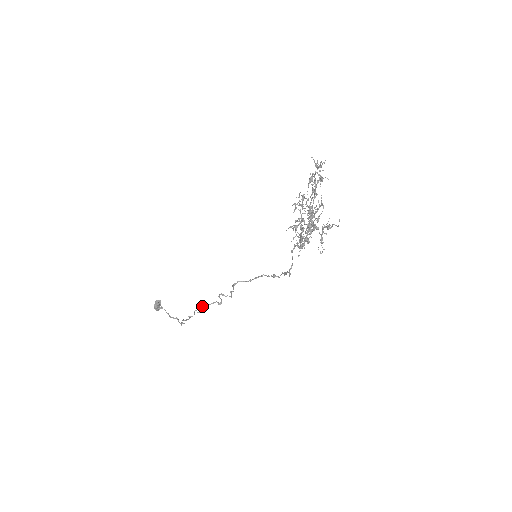
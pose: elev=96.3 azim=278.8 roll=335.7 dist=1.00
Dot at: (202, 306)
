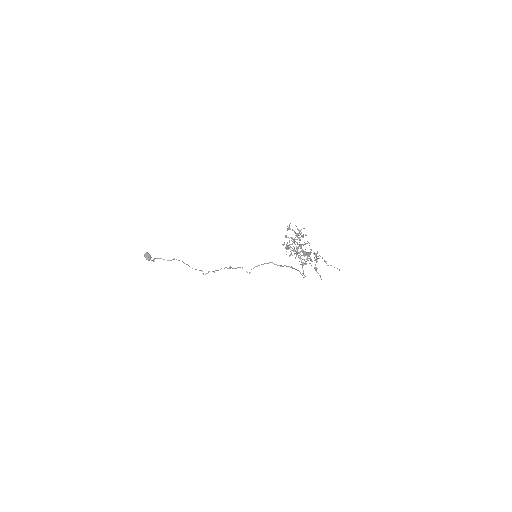
Dot at: occluded
